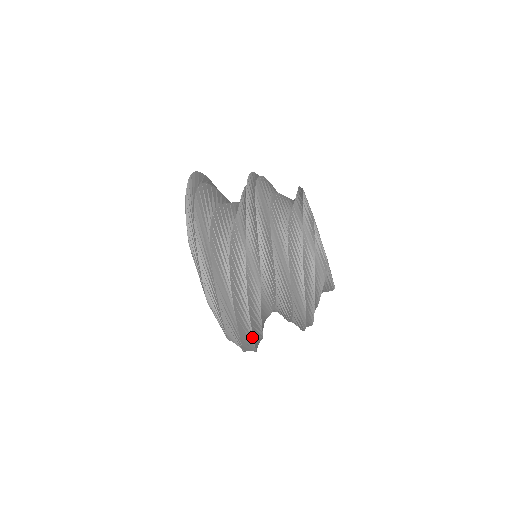
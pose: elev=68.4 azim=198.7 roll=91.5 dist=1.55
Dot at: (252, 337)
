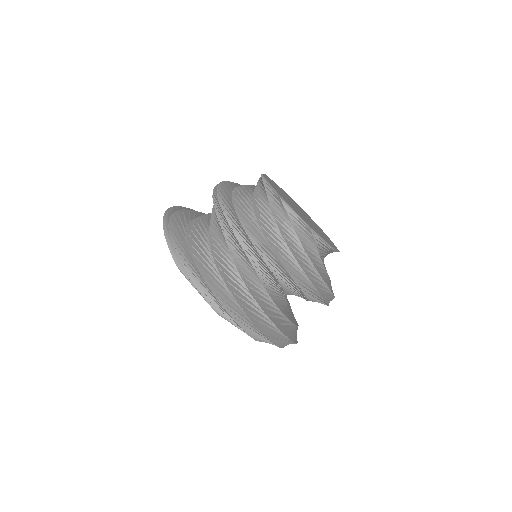
Dot at: (230, 294)
